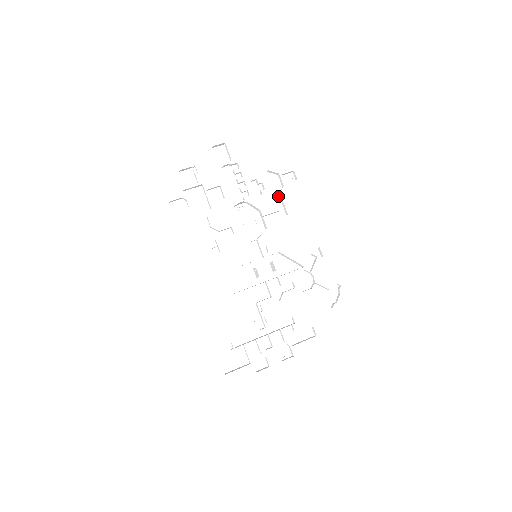
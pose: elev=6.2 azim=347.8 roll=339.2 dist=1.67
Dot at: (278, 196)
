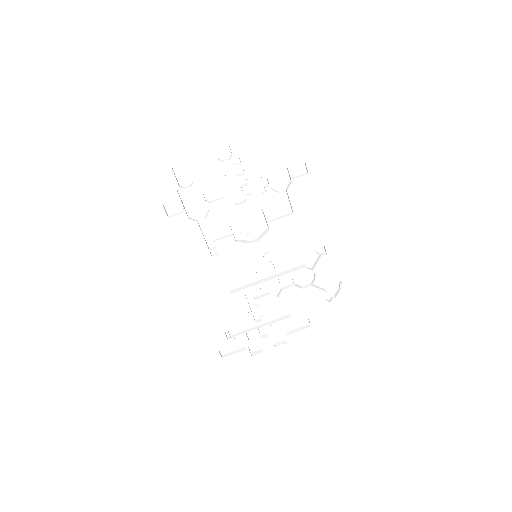
Dot at: (285, 191)
